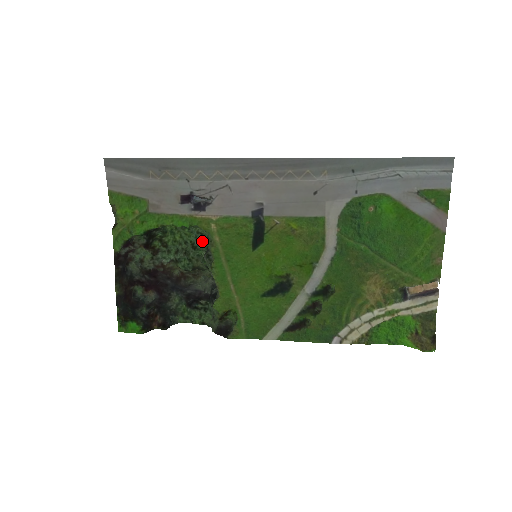
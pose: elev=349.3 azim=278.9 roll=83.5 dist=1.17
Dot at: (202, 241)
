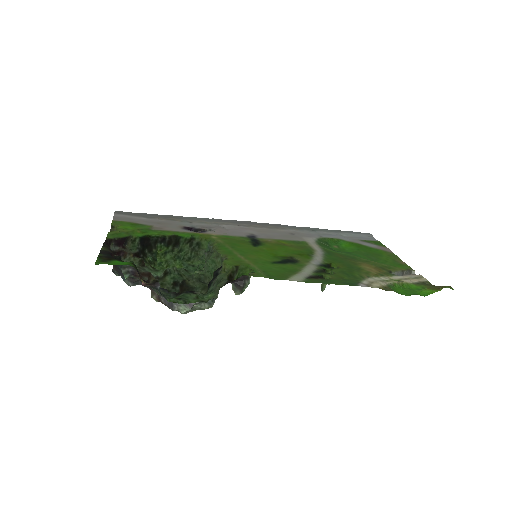
Dot at: (193, 271)
